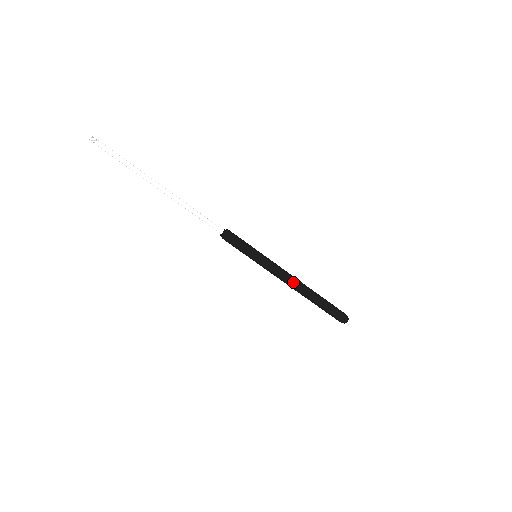
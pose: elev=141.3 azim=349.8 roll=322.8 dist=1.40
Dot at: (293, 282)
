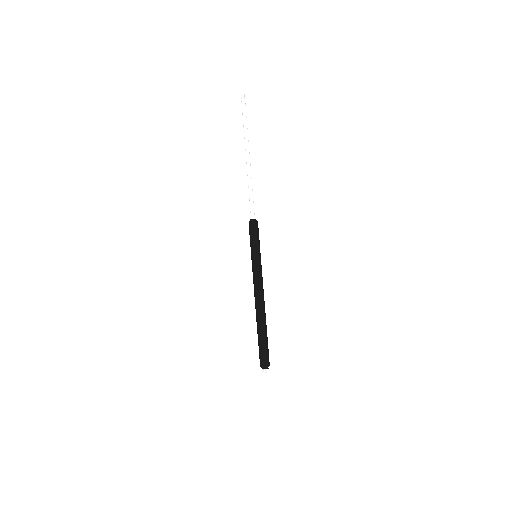
Dot at: (258, 298)
